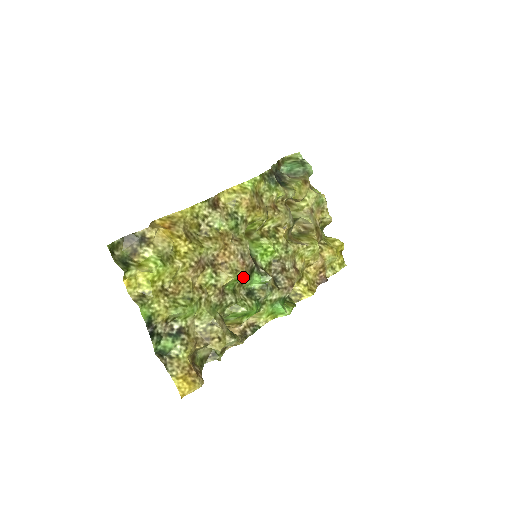
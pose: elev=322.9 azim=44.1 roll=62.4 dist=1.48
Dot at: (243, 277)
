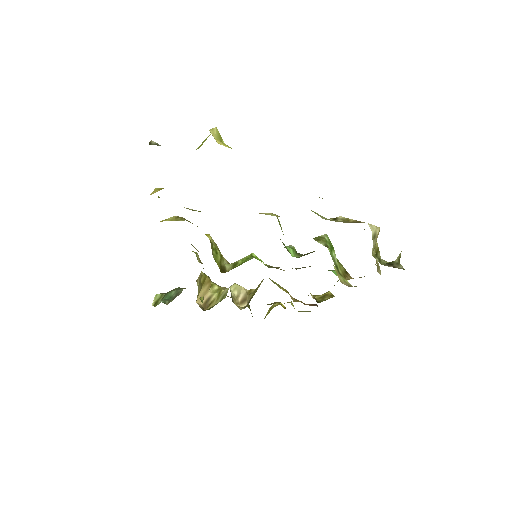
Dot at: occluded
